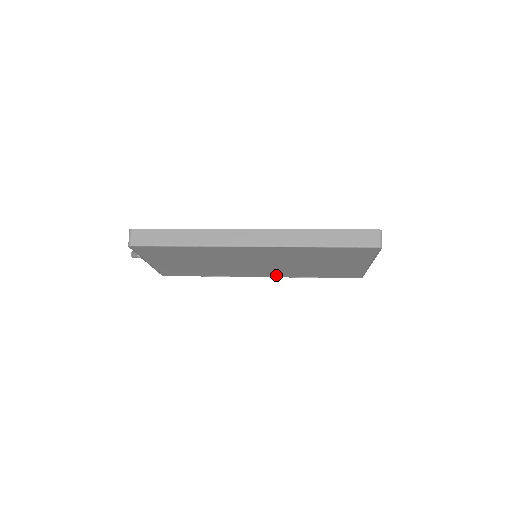
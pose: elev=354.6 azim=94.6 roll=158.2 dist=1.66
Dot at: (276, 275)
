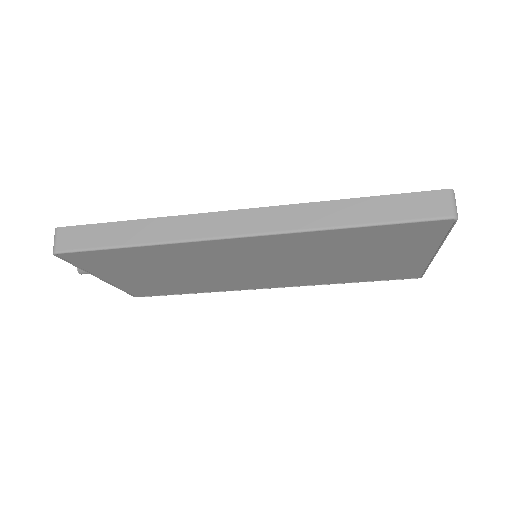
Dot at: (292, 283)
